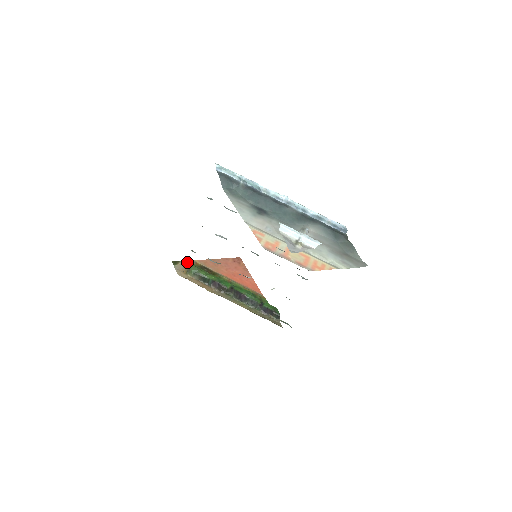
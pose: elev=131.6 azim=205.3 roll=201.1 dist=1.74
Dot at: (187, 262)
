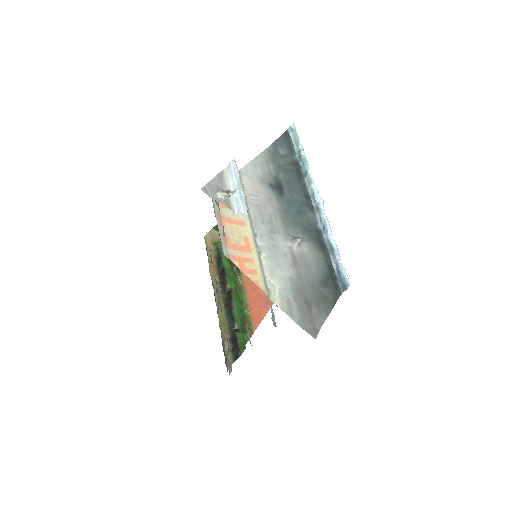
Dot at: occluded
